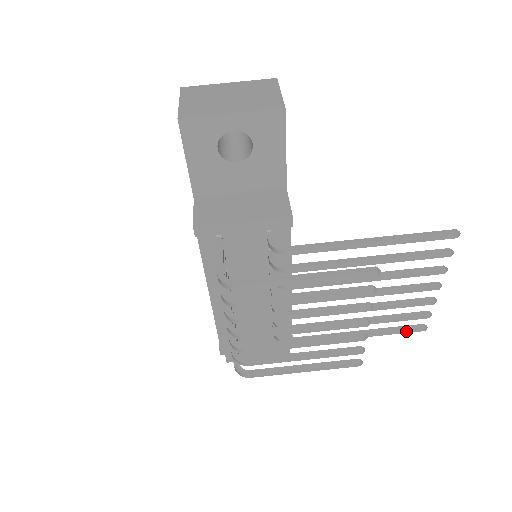
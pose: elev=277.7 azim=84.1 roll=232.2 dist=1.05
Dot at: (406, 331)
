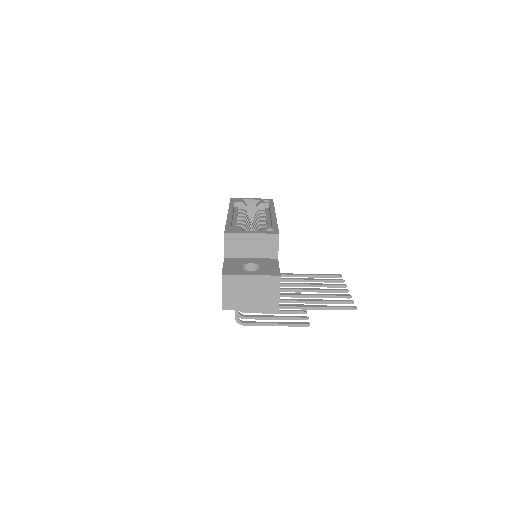
Dot at: (330, 277)
